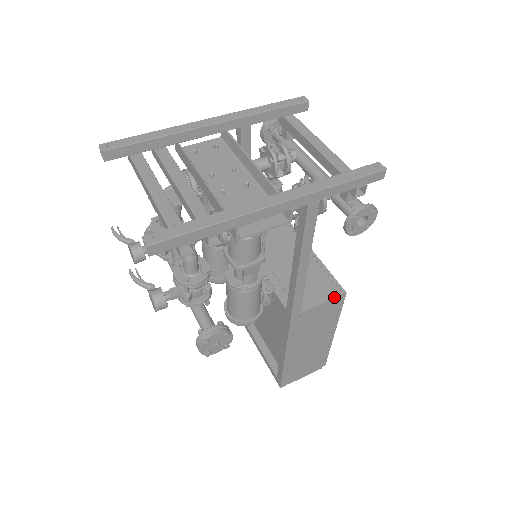
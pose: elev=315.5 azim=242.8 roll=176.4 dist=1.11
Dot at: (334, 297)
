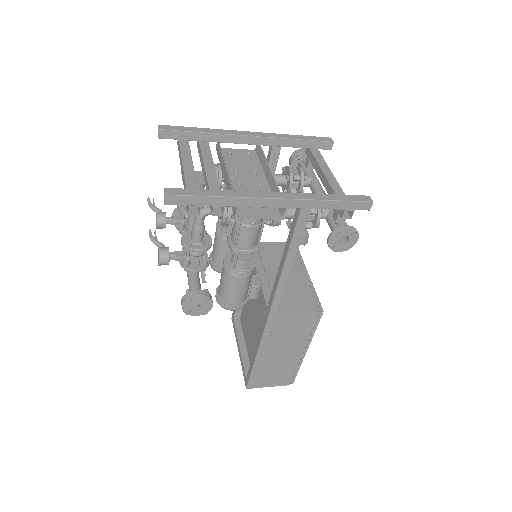
Dot at: (311, 311)
